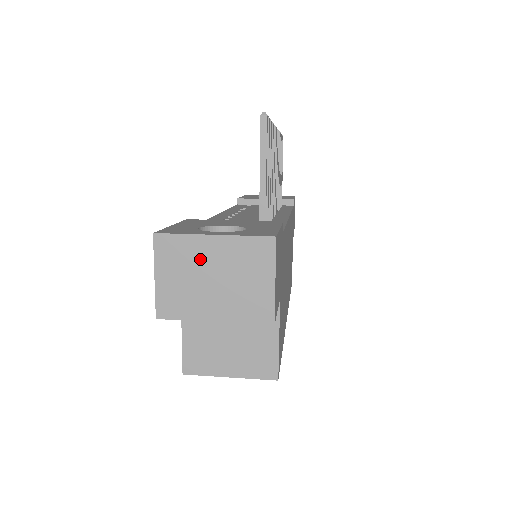
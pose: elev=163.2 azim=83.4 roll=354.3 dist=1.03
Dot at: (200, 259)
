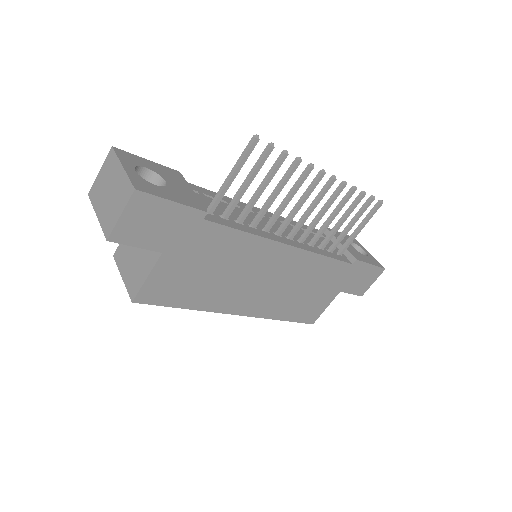
Dot at: (113, 176)
